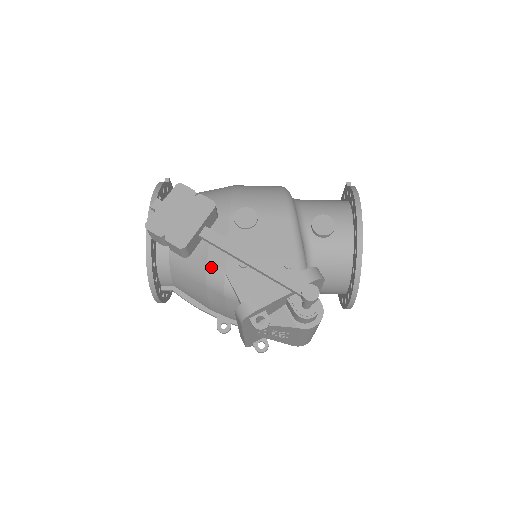
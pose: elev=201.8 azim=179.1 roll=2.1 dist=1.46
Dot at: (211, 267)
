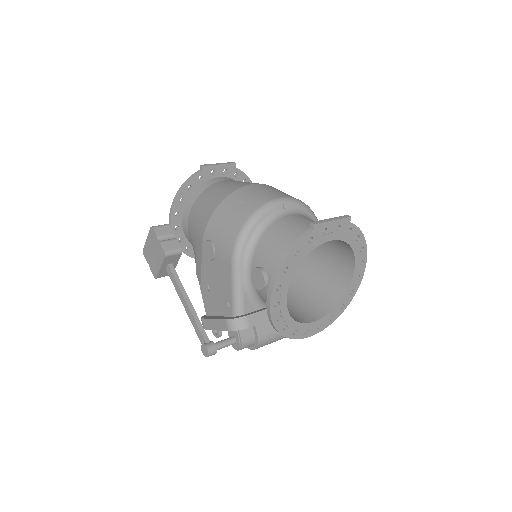
Dot at: (197, 277)
